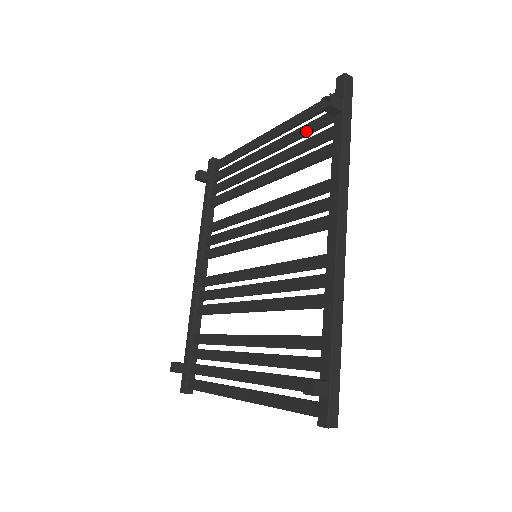
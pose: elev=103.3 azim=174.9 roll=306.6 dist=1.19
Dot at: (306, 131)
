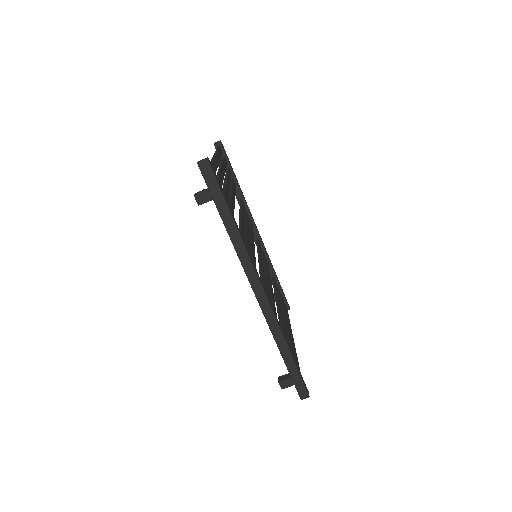
Dot at: occluded
